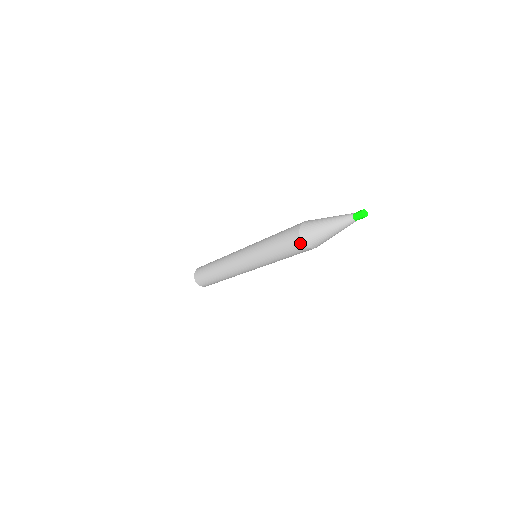
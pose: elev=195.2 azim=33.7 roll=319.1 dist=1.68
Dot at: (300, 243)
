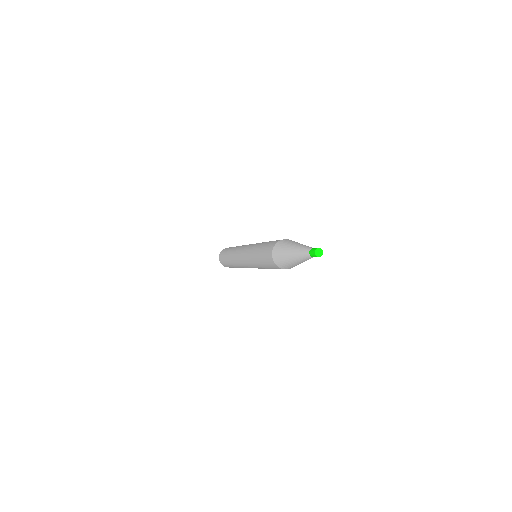
Dot at: (275, 265)
